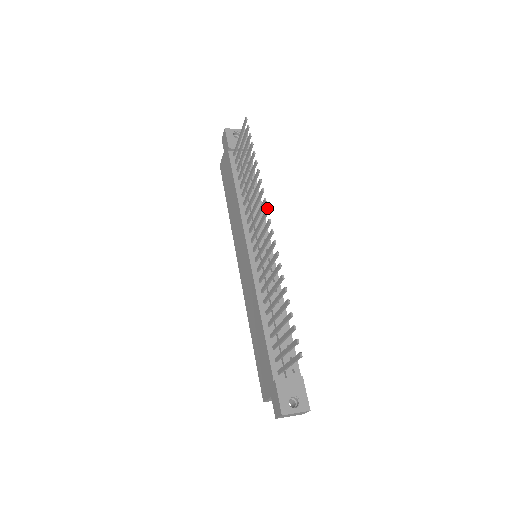
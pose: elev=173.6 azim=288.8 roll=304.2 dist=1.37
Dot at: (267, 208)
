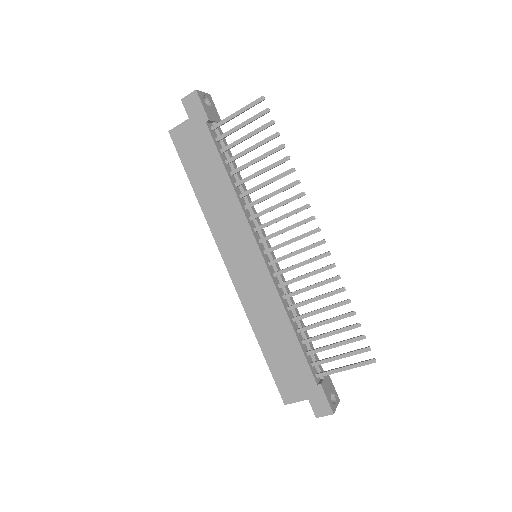
Dot at: occluded
